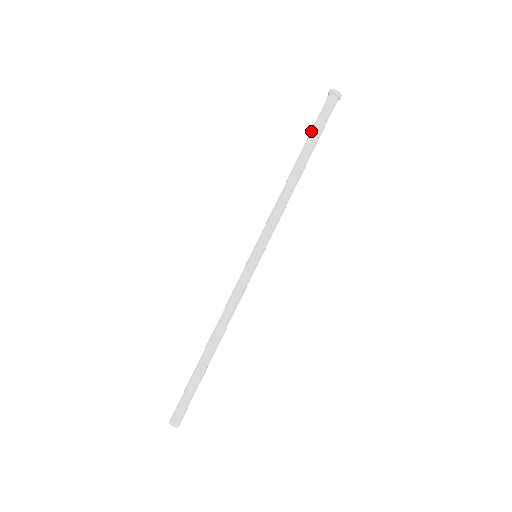
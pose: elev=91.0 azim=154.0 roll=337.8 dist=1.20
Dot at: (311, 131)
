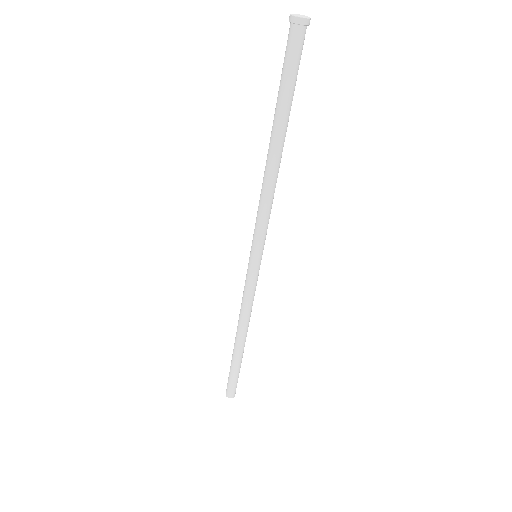
Dot at: (278, 92)
